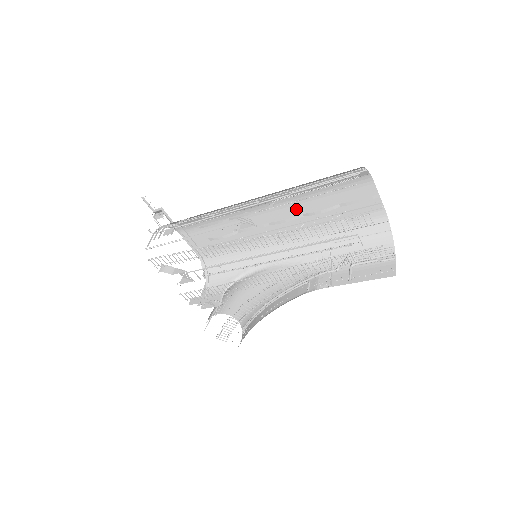
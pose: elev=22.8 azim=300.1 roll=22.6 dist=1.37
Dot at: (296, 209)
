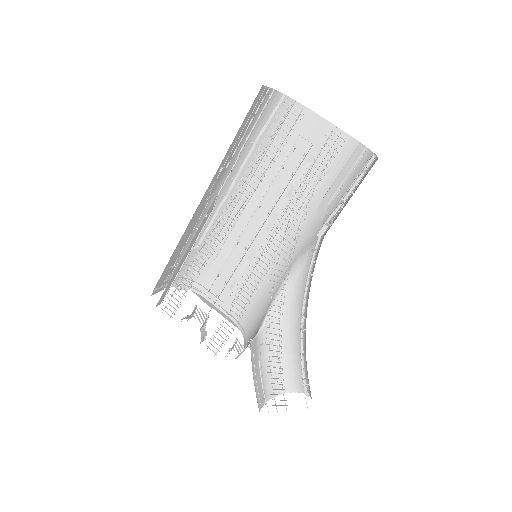
Dot at: (278, 195)
